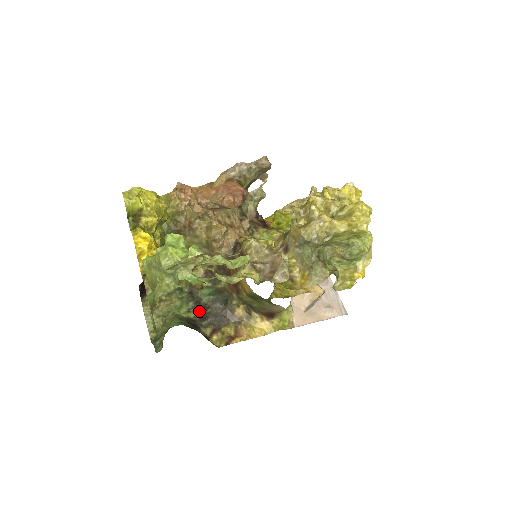
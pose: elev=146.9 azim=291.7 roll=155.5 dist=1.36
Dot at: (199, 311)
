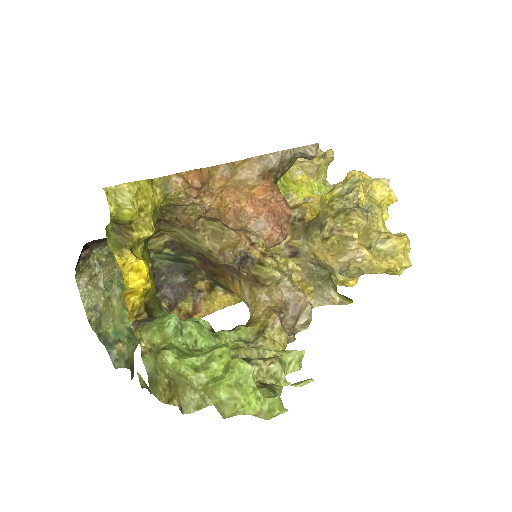
Dot at: occluded
